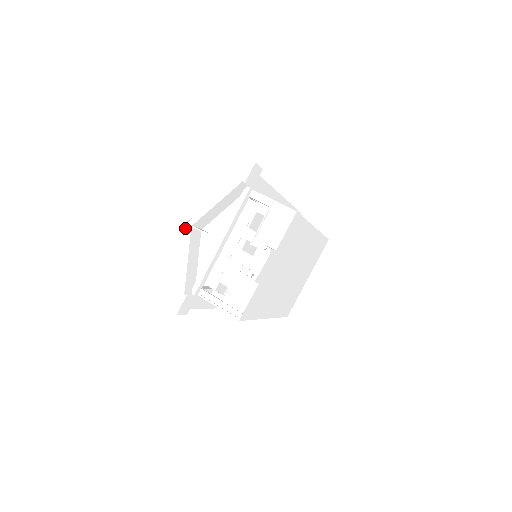
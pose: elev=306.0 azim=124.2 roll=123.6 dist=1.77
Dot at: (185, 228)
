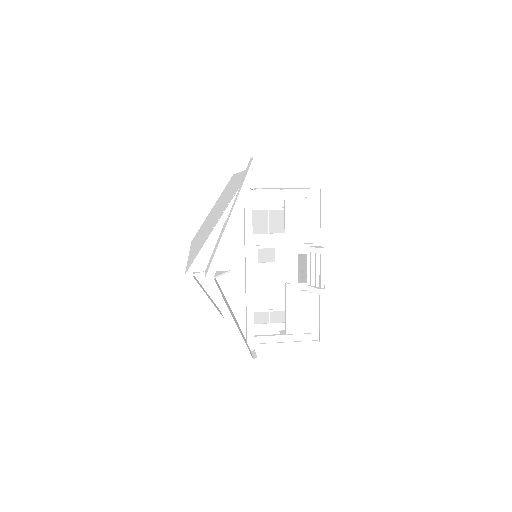
Dot at: (195, 283)
